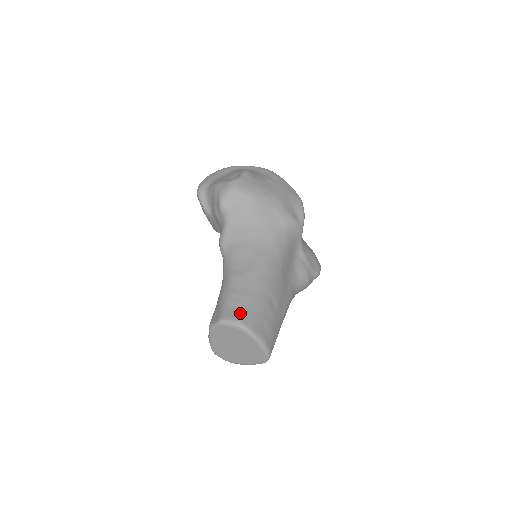
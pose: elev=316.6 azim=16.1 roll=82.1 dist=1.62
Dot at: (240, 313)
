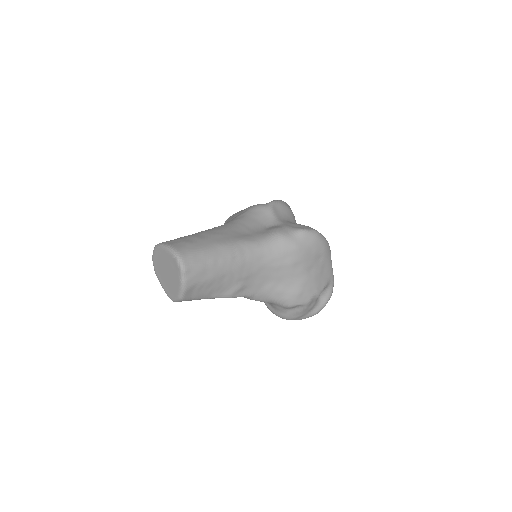
Dot at: occluded
